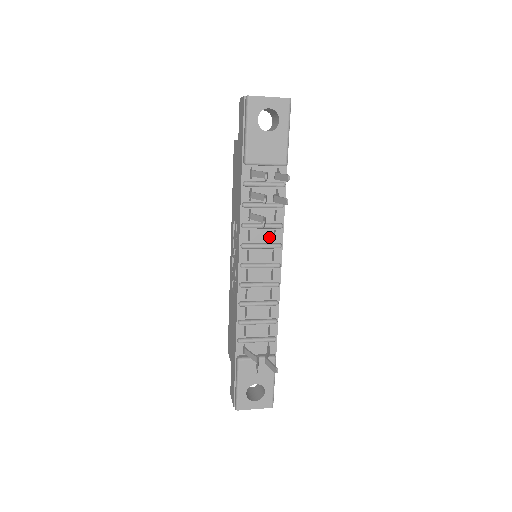
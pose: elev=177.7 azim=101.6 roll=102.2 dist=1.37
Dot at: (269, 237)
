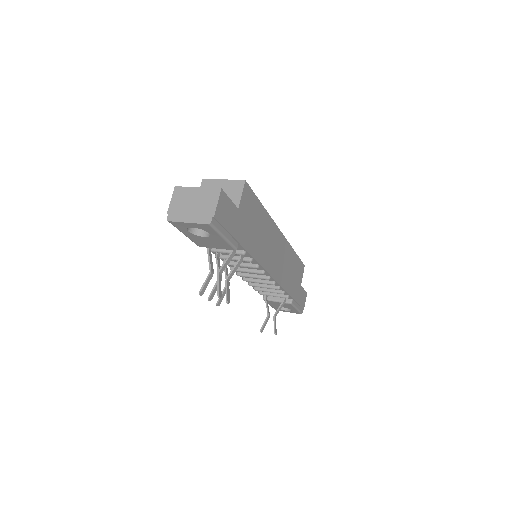
Dot at: occluded
